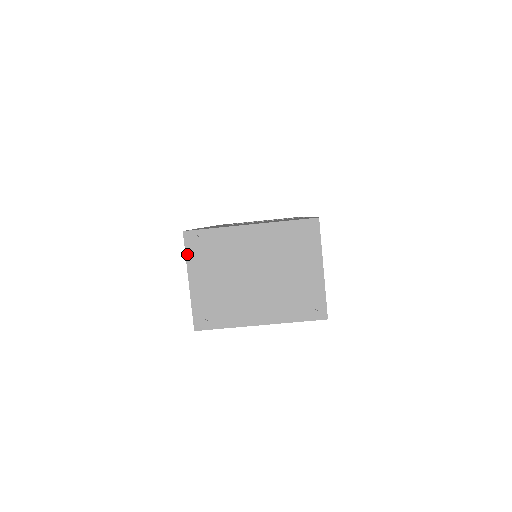
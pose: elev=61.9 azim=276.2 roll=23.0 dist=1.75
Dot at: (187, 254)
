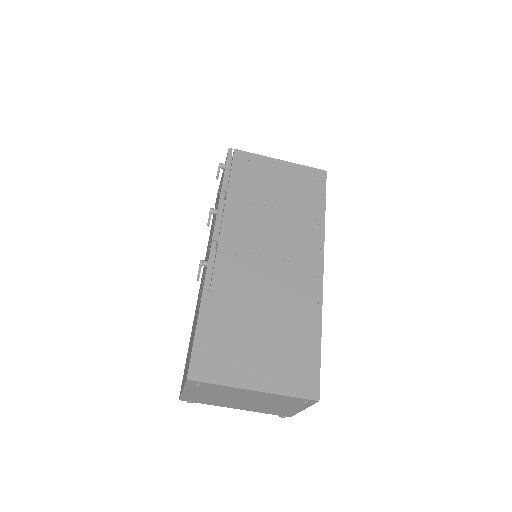
Dot at: (186, 385)
